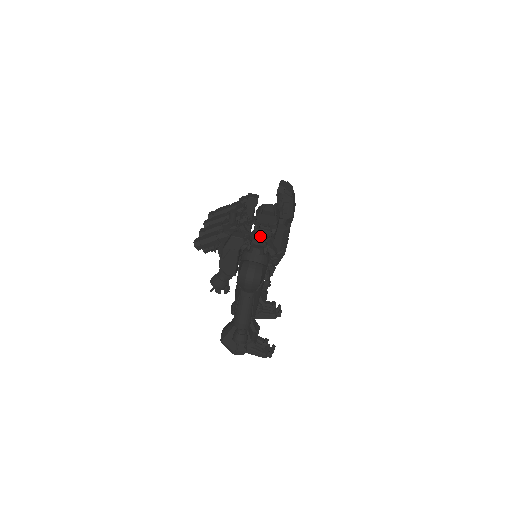
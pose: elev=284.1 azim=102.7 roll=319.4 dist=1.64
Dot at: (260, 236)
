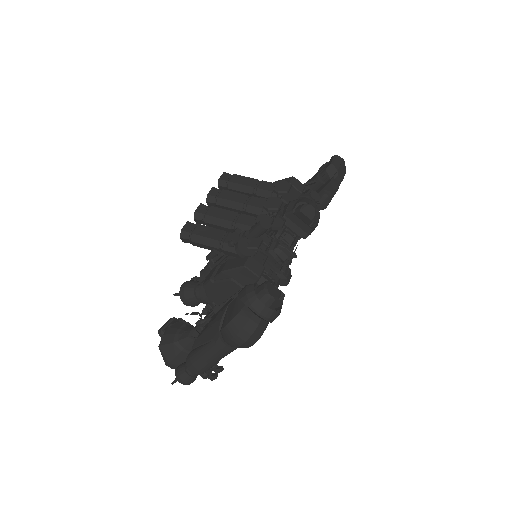
Dot at: (280, 257)
